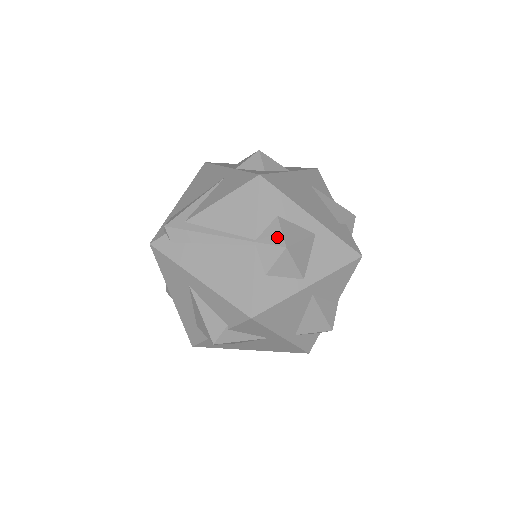
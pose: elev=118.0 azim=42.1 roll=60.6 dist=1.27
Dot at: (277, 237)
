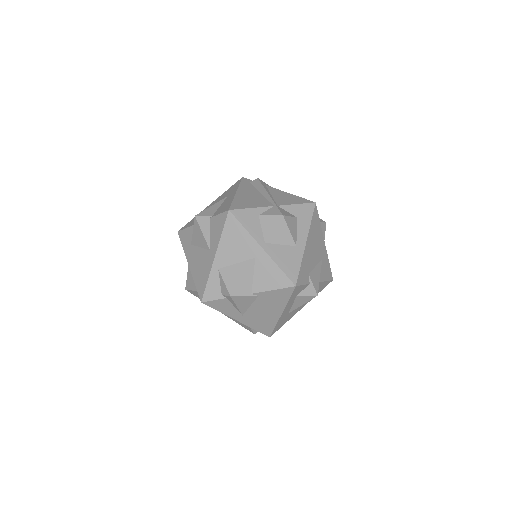
Dot at: (286, 213)
